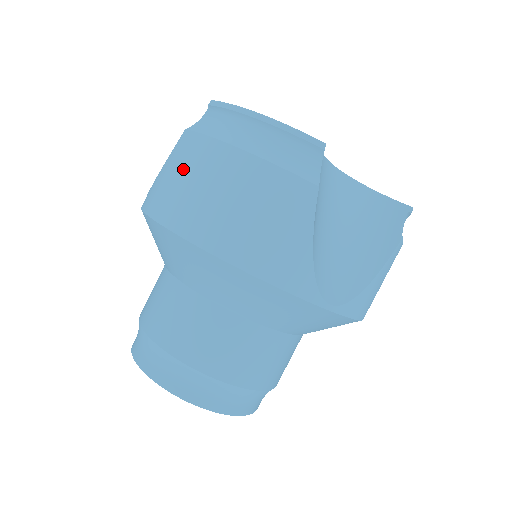
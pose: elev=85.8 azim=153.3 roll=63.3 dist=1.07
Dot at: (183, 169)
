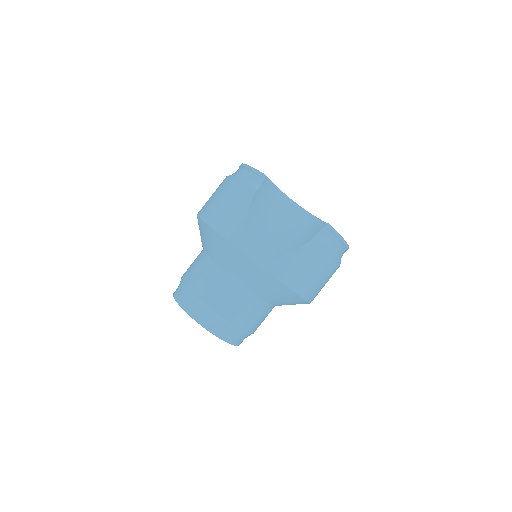
Dot at: occluded
